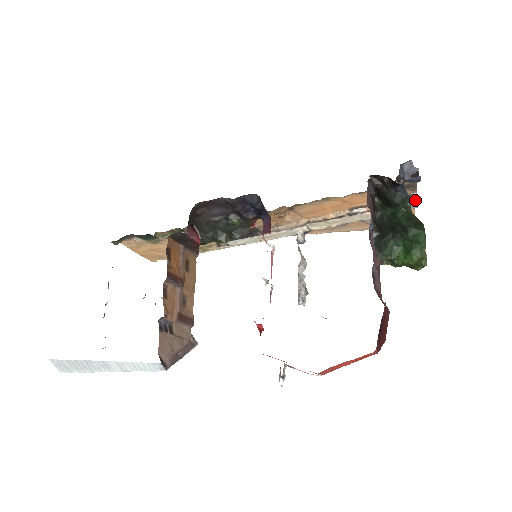
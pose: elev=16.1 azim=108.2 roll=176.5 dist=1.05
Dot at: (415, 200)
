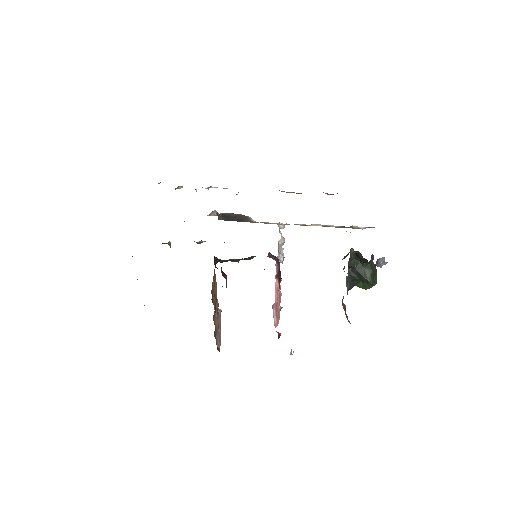
Dot at: occluded
